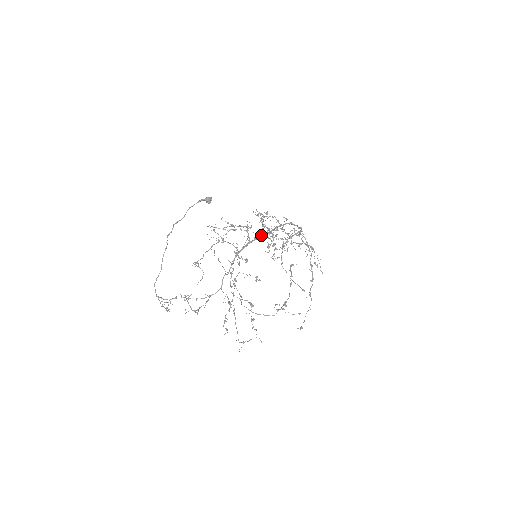
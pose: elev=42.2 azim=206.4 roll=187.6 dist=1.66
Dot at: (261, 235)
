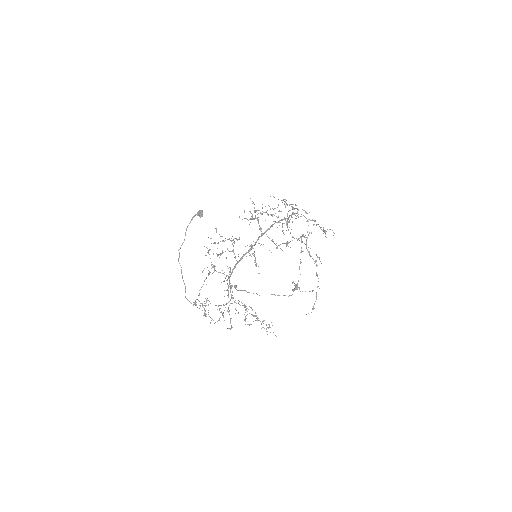
Dot at: (245, 253)
